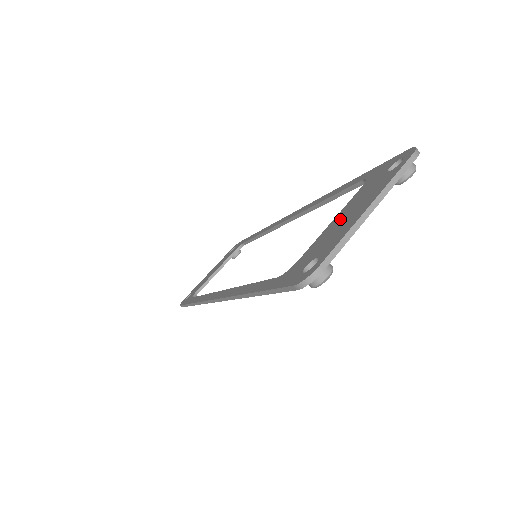
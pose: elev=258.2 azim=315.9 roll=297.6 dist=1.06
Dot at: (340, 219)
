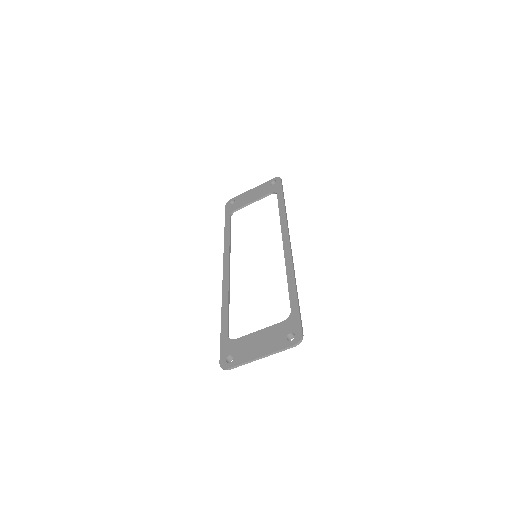
Dot at: (258, 339)
